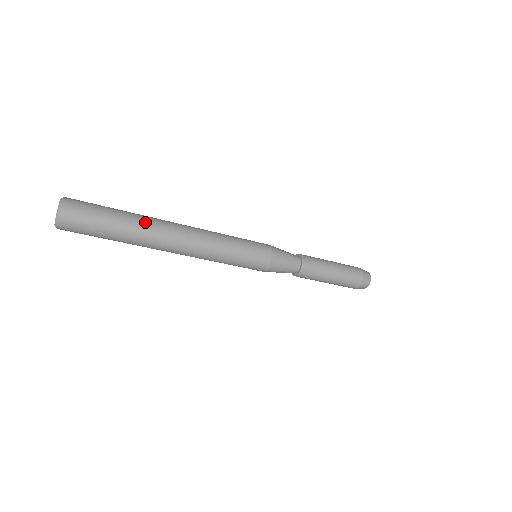
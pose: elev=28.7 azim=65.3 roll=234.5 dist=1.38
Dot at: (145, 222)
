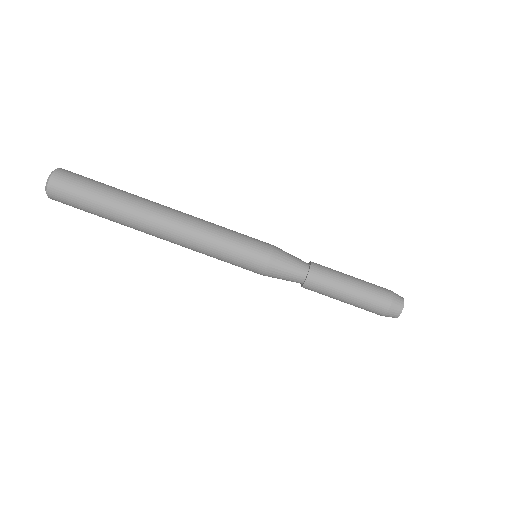
Dot at: (132, 199)
